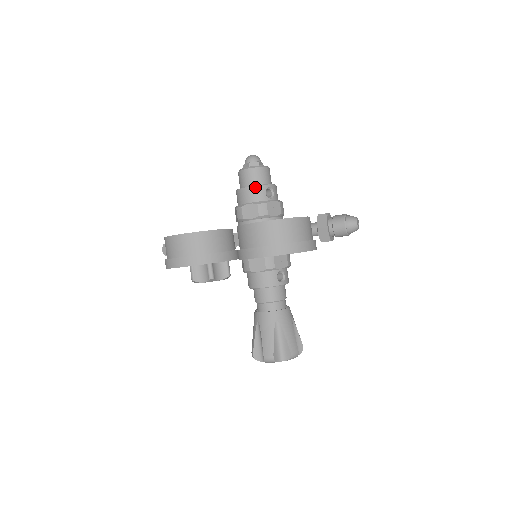
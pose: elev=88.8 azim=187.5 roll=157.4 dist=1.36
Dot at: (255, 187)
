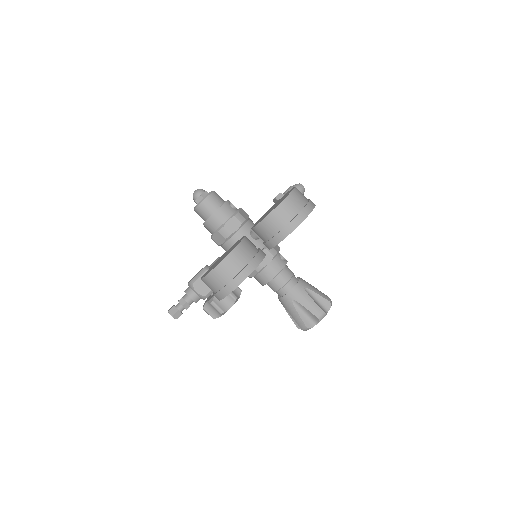
Dot at: (222, 207)
